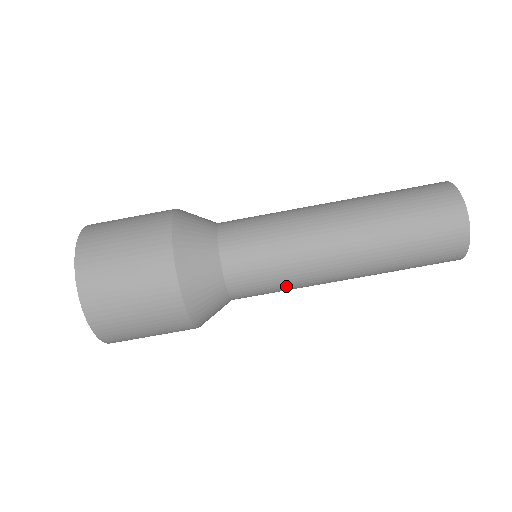
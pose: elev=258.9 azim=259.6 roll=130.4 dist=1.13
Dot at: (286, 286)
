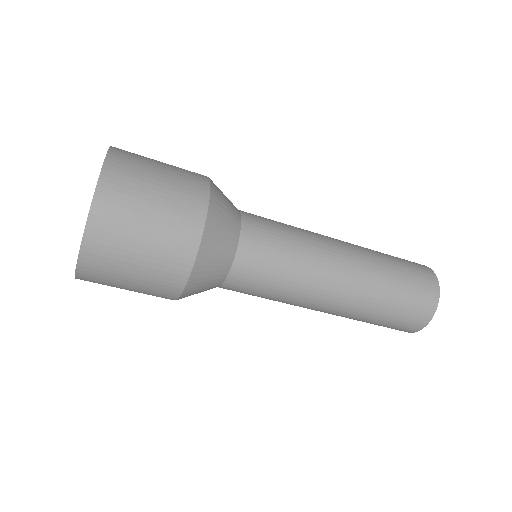
Dot at: (273, 298)
